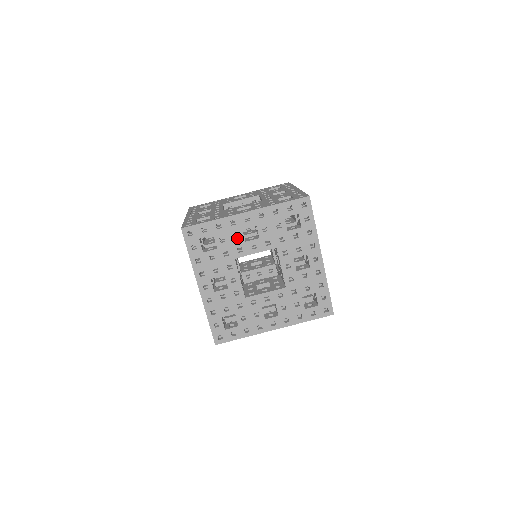
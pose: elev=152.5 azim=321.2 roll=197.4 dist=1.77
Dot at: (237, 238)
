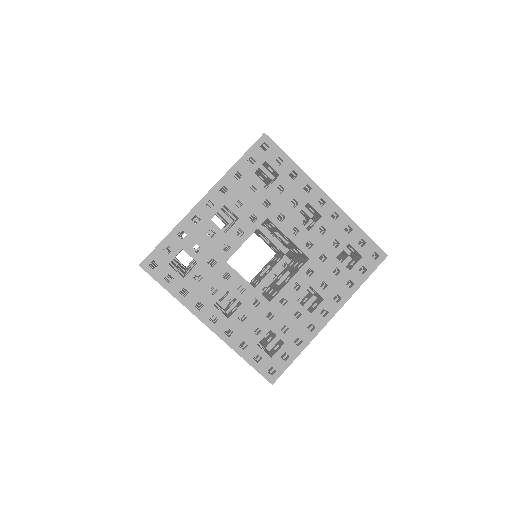
Dot at: occluded
